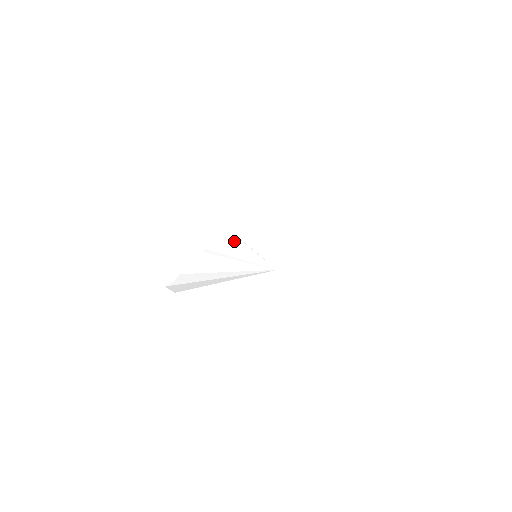
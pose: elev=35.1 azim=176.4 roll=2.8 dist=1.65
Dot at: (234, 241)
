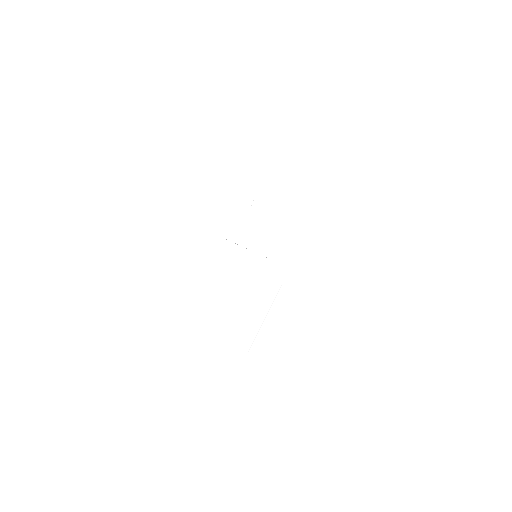
Dot at: (227, 247)
